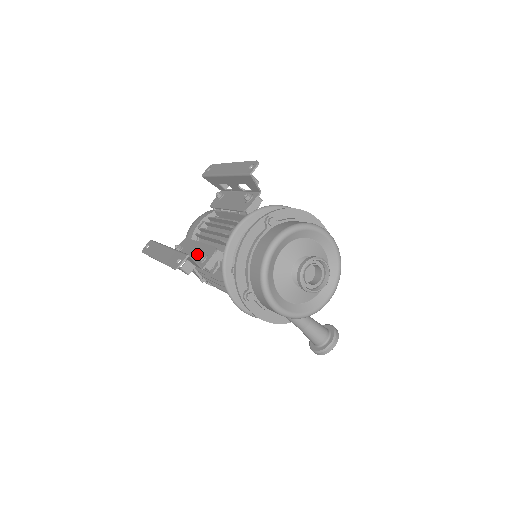
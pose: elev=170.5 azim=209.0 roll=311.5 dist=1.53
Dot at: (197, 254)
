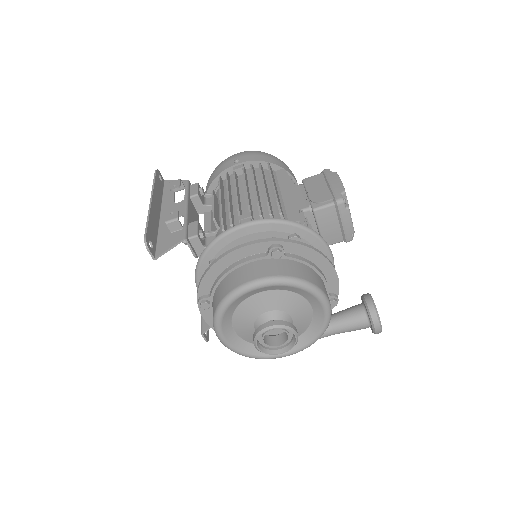
Dot at: occluded
